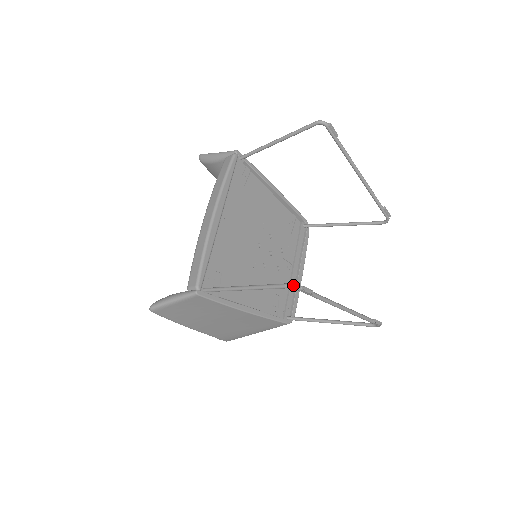
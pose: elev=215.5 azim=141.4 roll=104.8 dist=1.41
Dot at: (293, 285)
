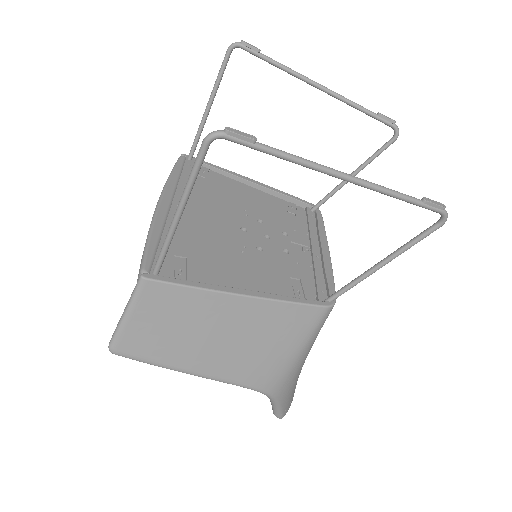
Dot at: (212, 132)
